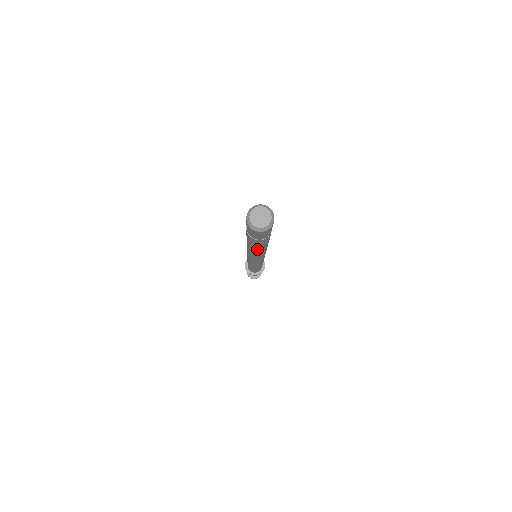
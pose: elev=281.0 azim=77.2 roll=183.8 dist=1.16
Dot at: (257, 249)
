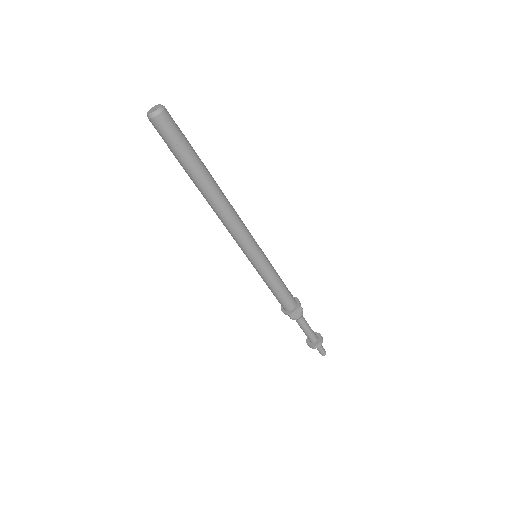
Dot at: (203, 184)
